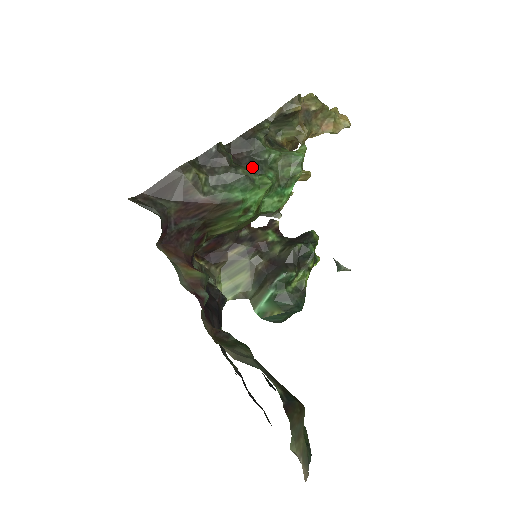
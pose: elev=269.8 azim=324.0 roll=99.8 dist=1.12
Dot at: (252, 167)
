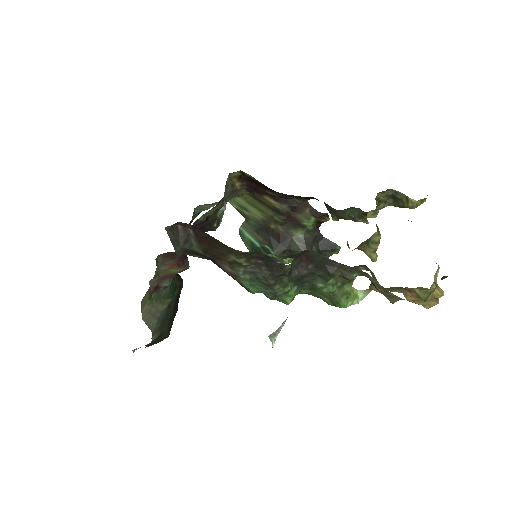
Dot at: (298, 279)
